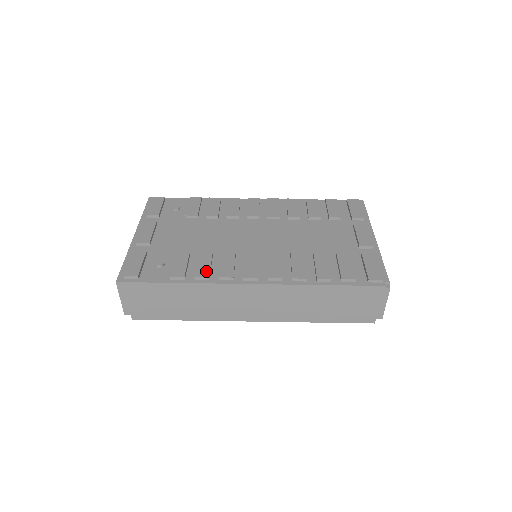
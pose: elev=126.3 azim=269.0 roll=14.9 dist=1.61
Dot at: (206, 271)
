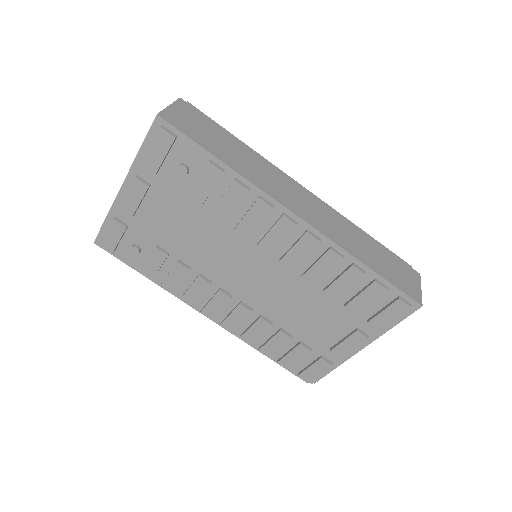
Dot at: (172, 287)
